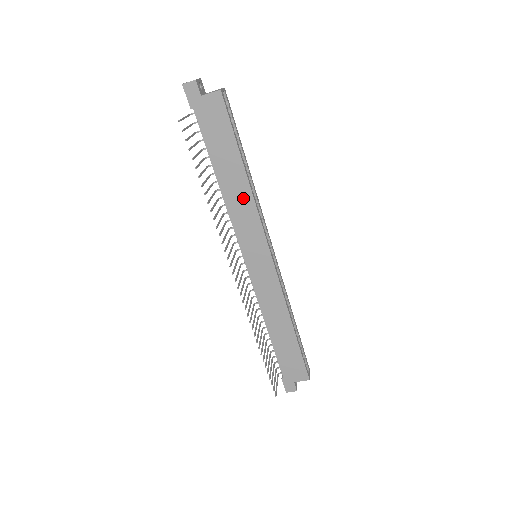
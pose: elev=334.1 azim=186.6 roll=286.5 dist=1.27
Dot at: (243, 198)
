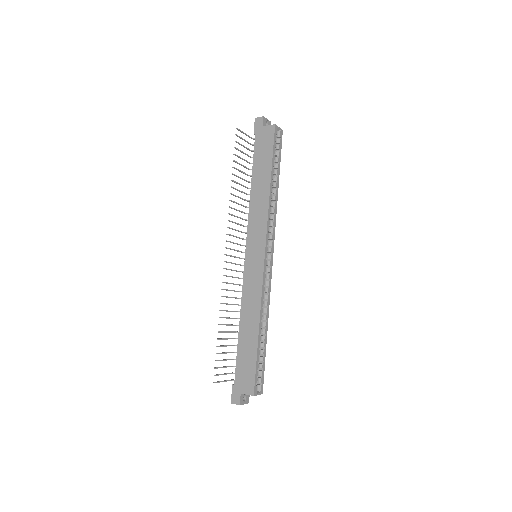
Dot at: (262, 203)
